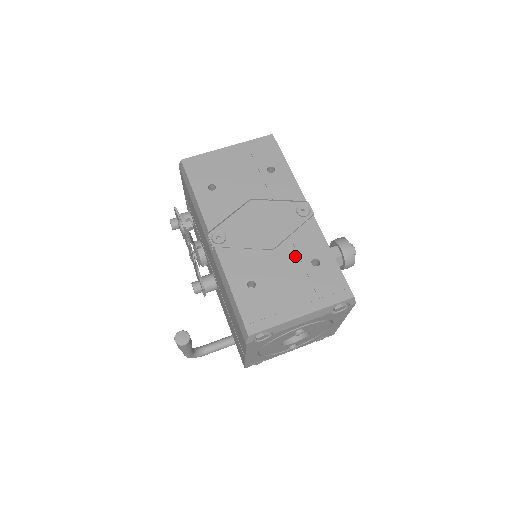
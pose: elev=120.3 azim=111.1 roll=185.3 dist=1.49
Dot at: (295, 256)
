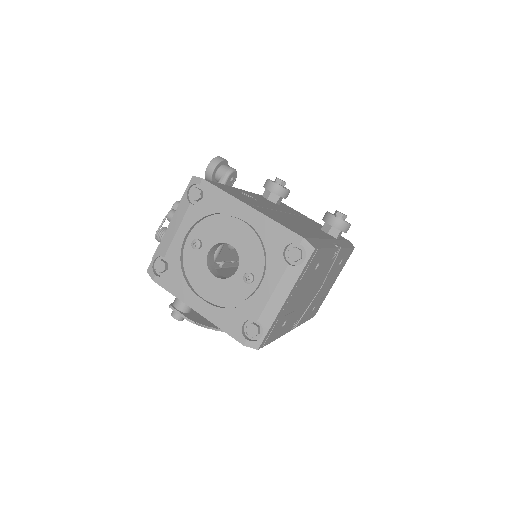
Dot at: occluded
